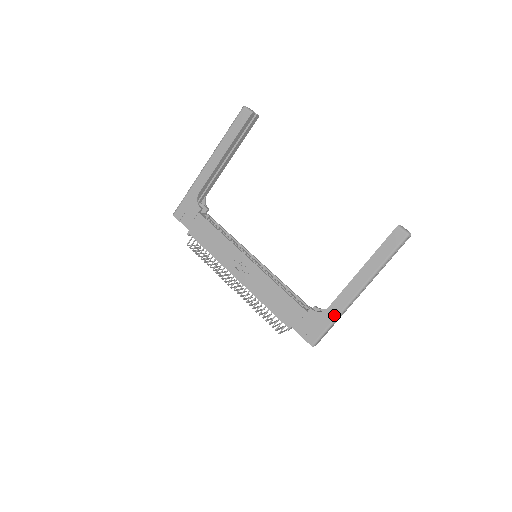
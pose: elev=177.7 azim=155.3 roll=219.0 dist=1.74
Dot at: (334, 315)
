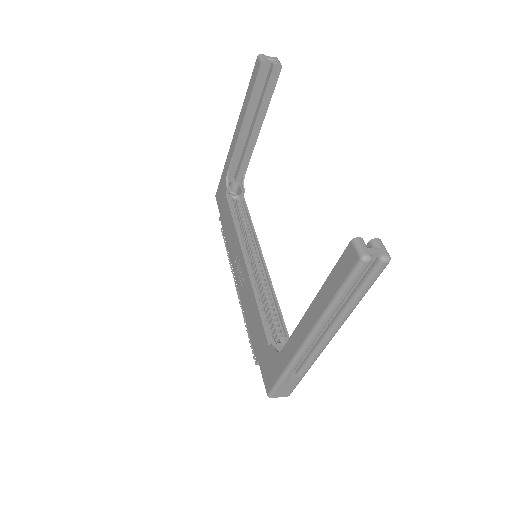
Dot at: (285, 363)
